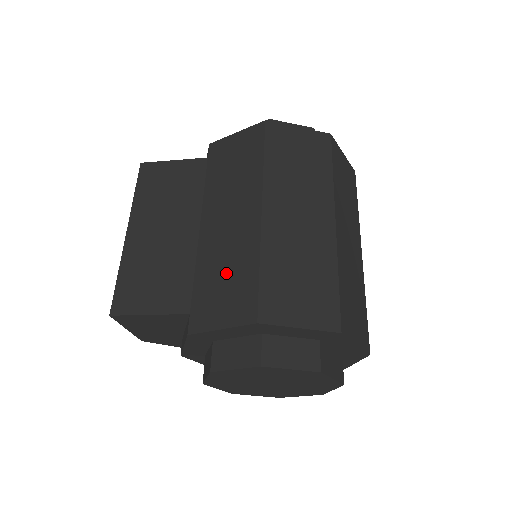
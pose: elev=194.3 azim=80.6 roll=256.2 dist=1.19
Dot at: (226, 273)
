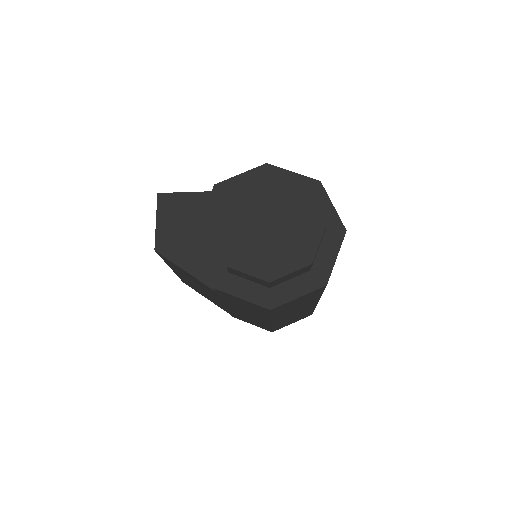
Dot at: occluded
